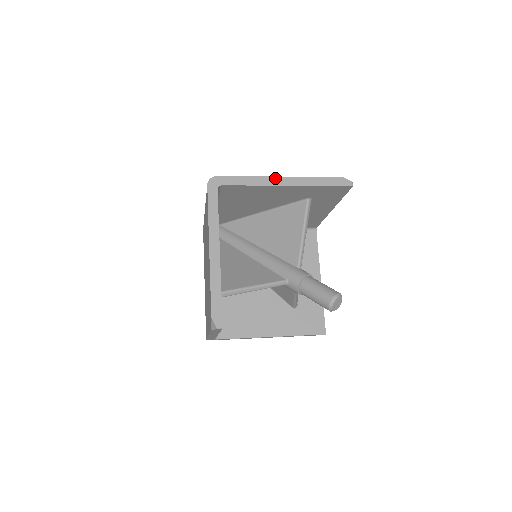
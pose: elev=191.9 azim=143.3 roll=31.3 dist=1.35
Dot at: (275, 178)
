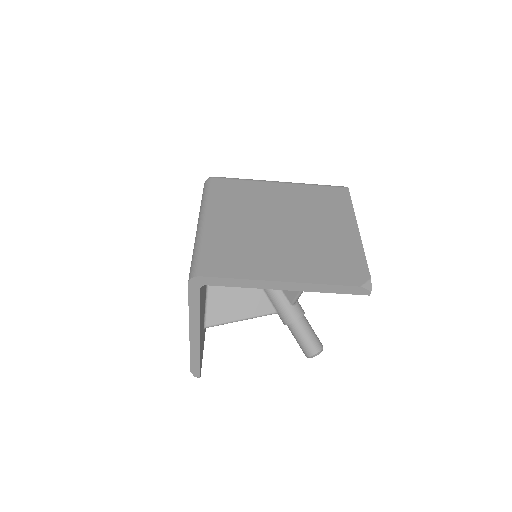
Dot at: (273, 283)
